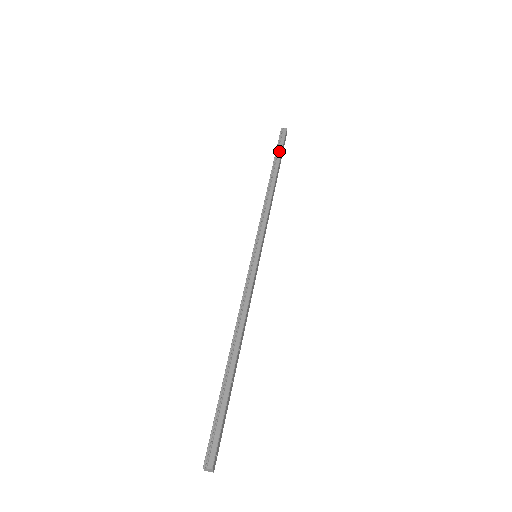
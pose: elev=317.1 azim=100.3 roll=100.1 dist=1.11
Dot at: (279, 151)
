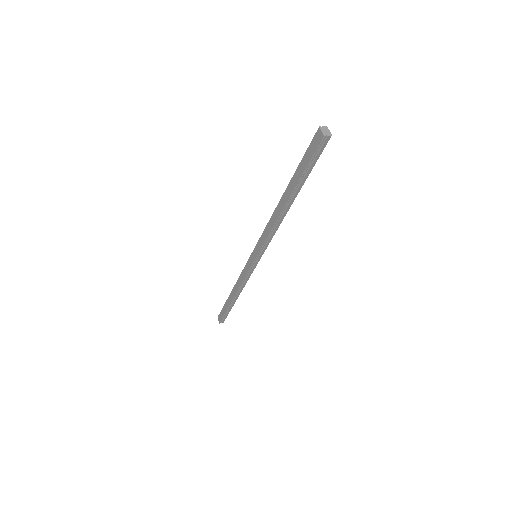
Dot at: occluded
